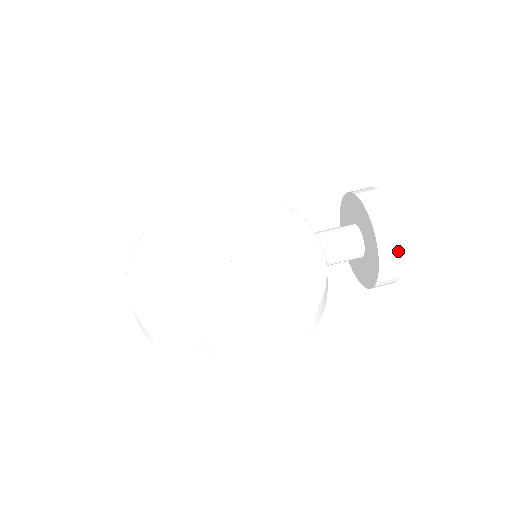
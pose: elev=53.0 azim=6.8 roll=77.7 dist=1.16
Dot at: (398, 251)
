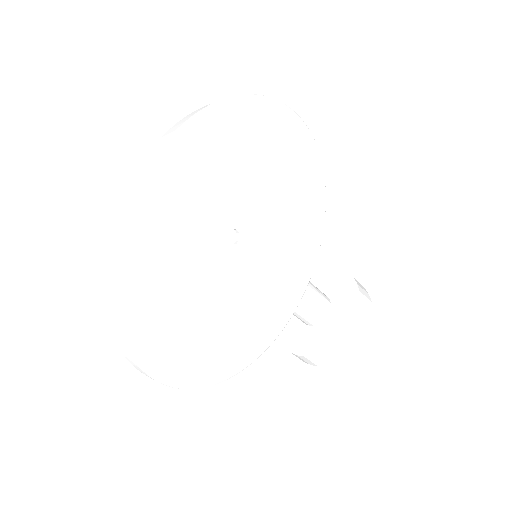
Dot at: (319, 364)
